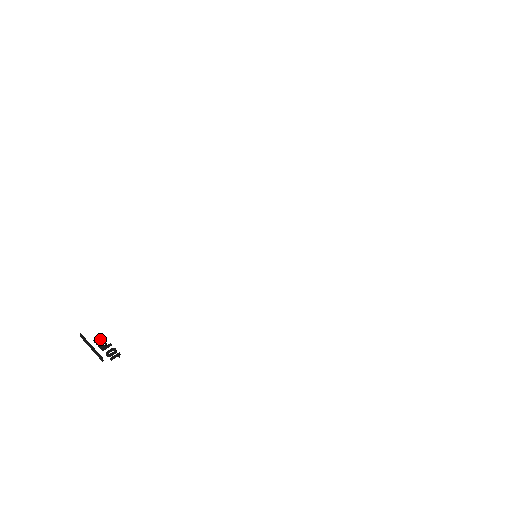
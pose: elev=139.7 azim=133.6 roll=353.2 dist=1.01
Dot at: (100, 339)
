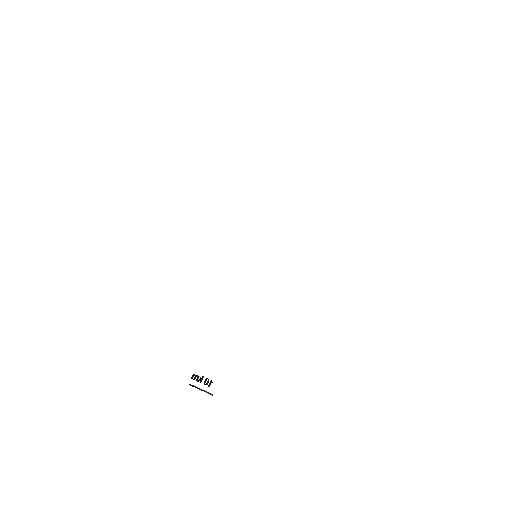
Dot at: occluded
